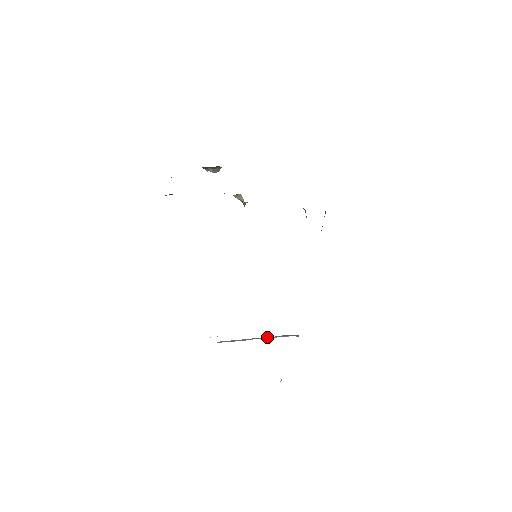
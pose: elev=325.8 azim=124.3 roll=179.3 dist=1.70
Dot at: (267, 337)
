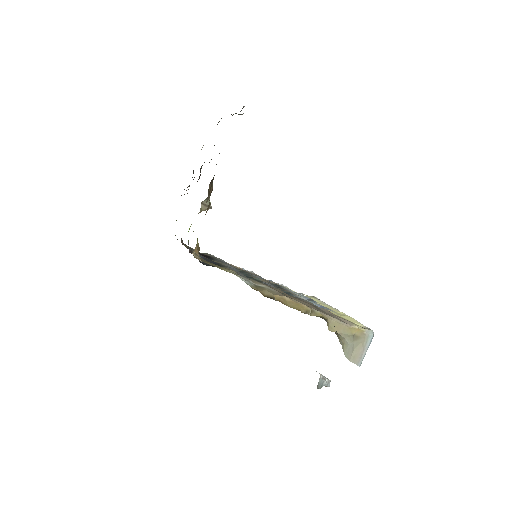
Dot at: occluded
